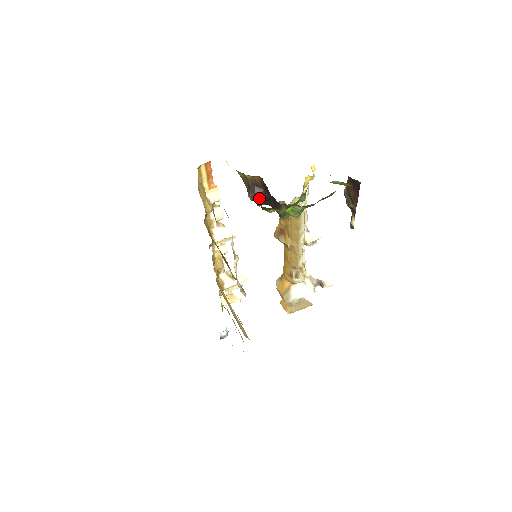
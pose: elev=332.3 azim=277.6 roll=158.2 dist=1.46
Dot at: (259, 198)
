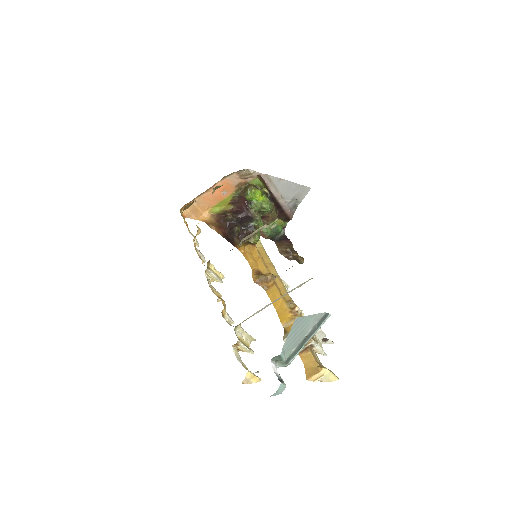
Dot at: (235, 218)
